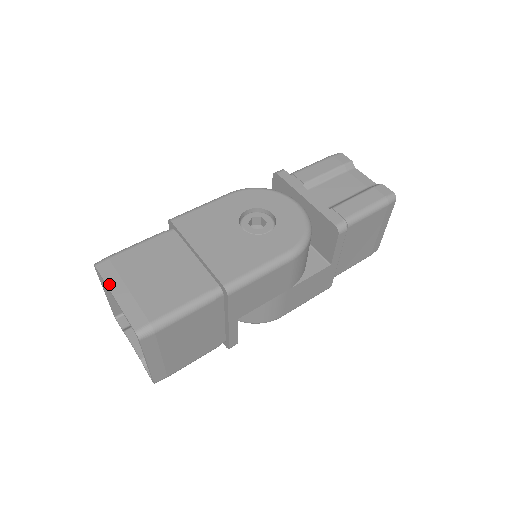
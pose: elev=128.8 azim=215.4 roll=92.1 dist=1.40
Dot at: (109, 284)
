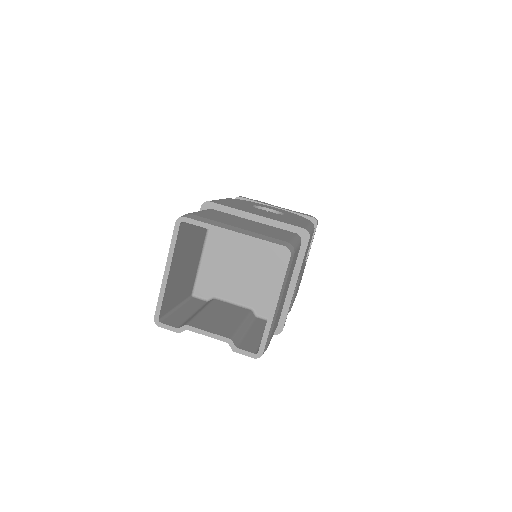
Dot at: (217, 225)
